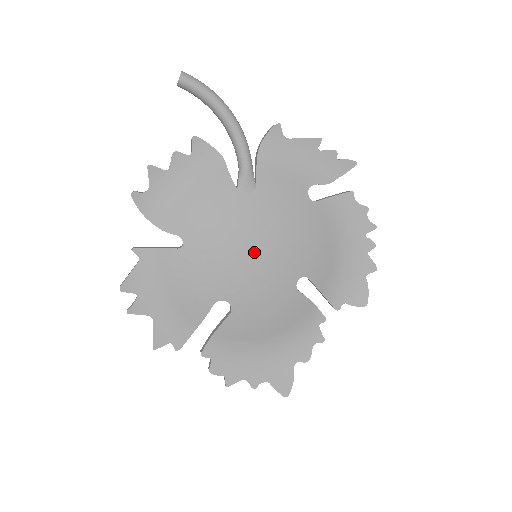
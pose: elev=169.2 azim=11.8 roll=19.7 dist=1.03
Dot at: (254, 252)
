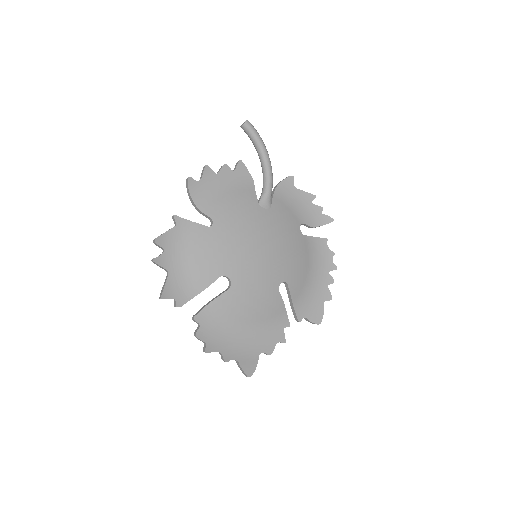
Dot at: (259, 248)
